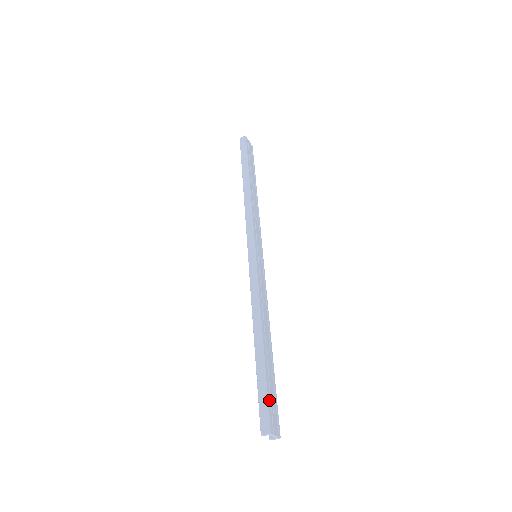
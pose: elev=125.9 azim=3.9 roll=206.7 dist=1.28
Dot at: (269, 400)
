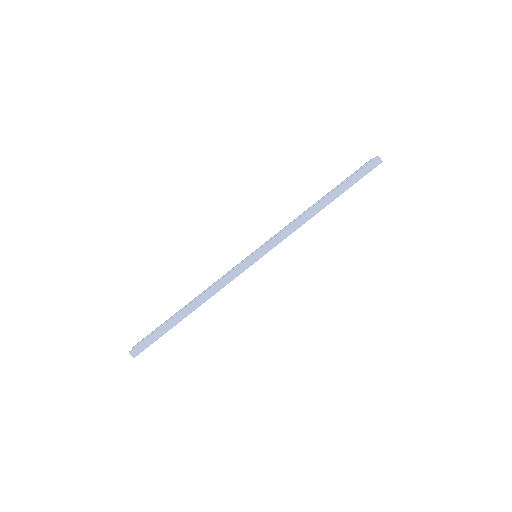
Dot at: (153, 342)
